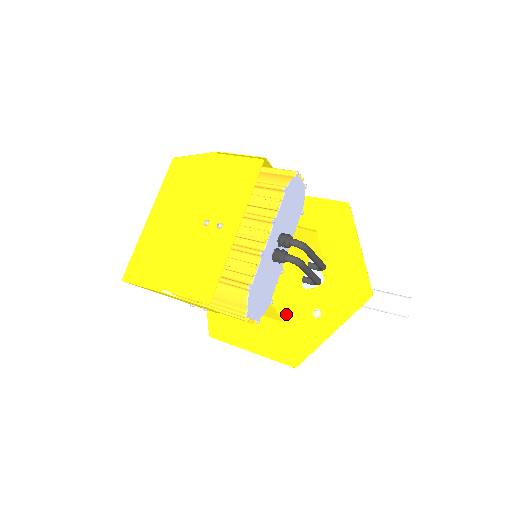
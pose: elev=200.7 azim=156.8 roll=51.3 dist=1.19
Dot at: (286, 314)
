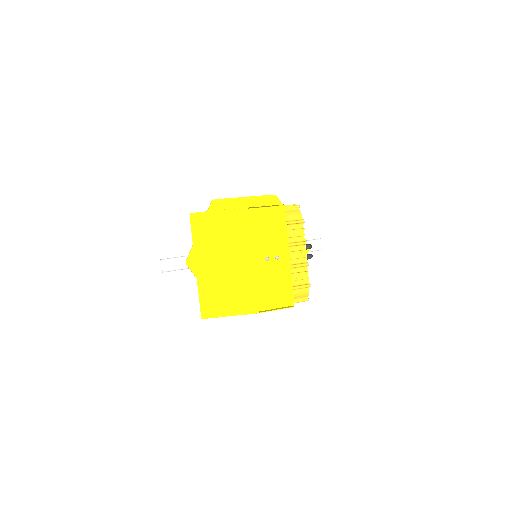
Dot at: occluded
